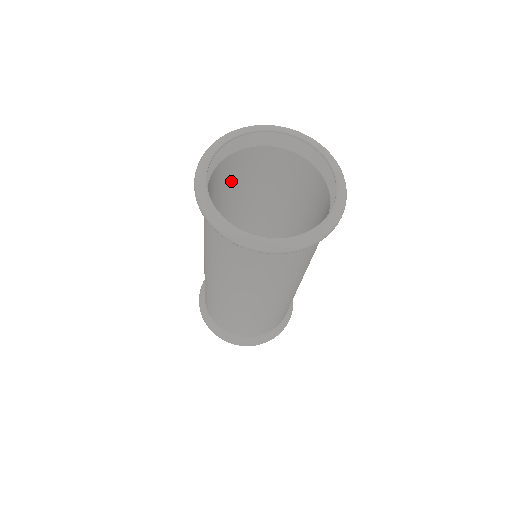
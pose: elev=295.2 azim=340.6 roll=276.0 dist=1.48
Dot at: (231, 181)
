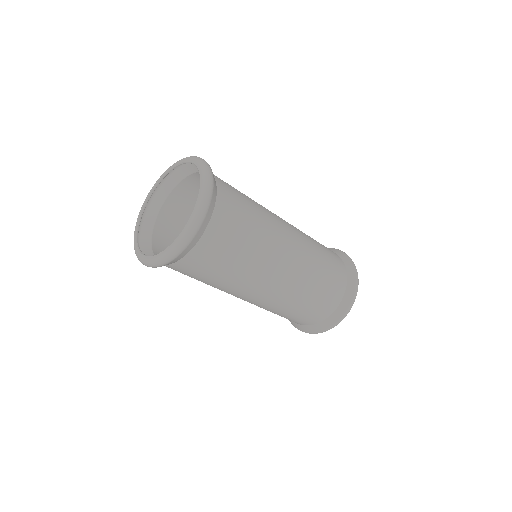
Dot at: occluded
